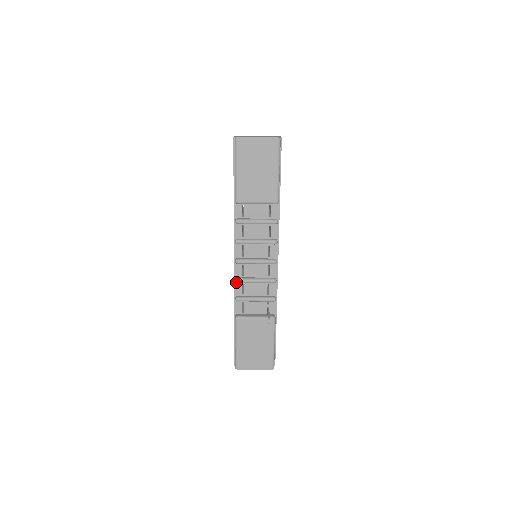
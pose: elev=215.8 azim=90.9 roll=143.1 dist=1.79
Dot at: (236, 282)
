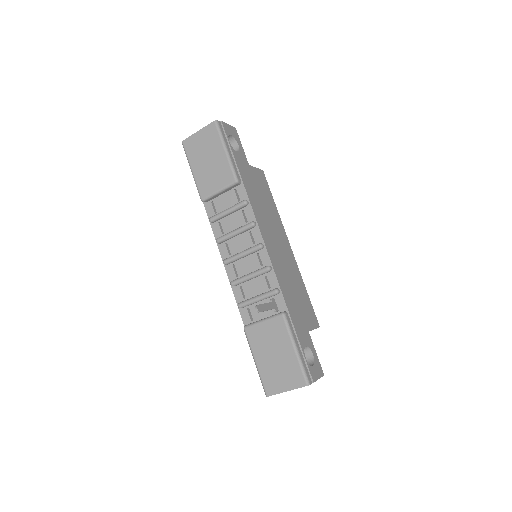
Dot at: (232, 286)
